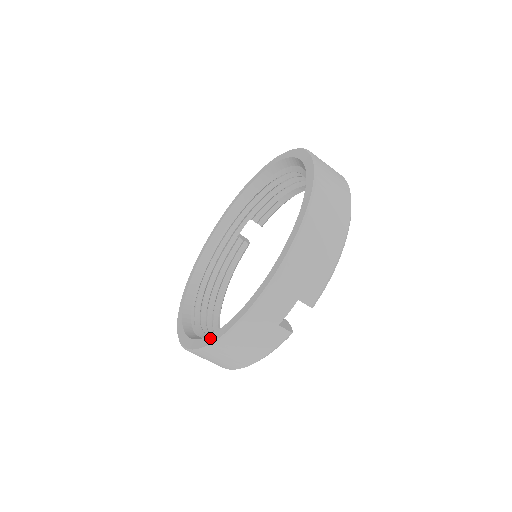
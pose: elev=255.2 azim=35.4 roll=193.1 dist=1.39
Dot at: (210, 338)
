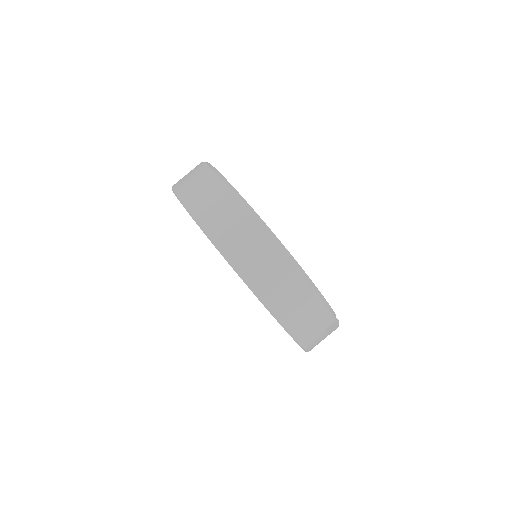
Dot at: occluded
